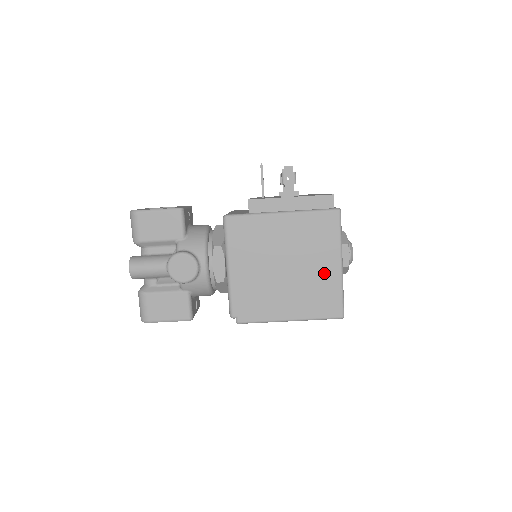
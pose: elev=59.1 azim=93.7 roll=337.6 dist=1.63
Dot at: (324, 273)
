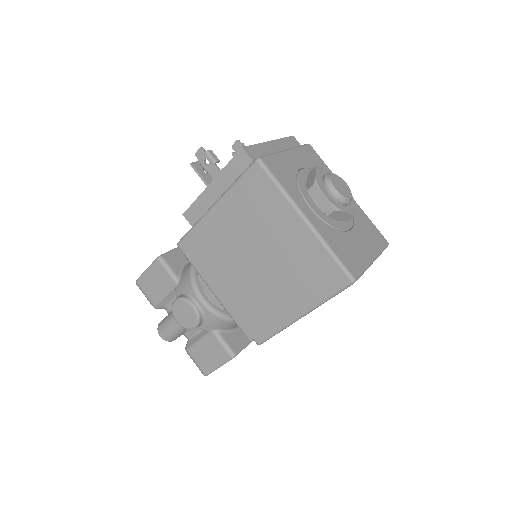
Dot at: (294, 242)
